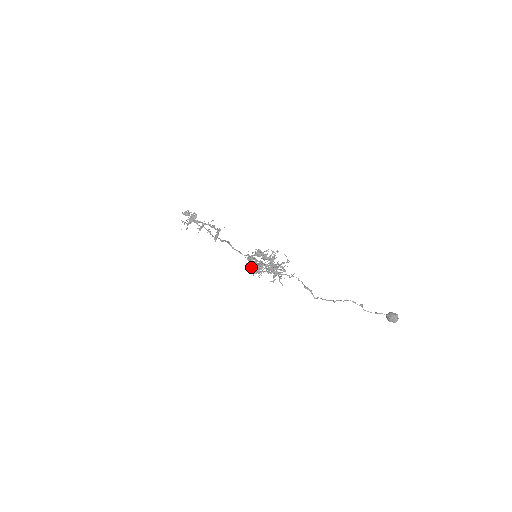
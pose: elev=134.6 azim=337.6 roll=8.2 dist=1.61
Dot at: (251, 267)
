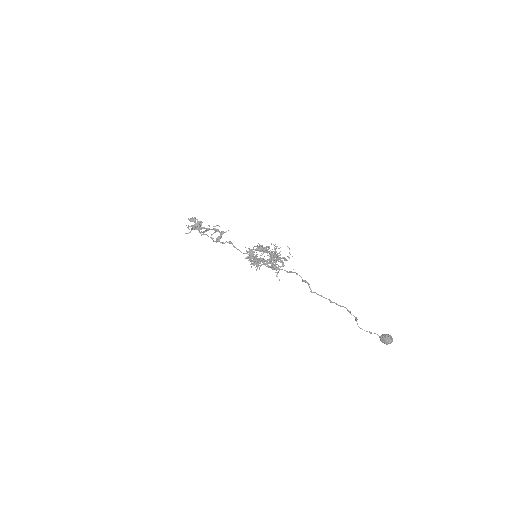
Dot at: (250, 260)
